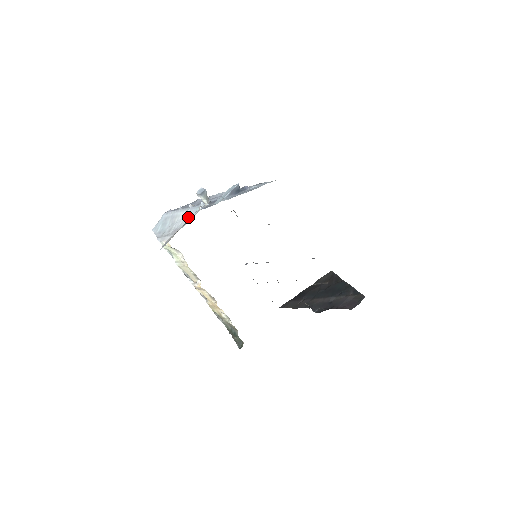
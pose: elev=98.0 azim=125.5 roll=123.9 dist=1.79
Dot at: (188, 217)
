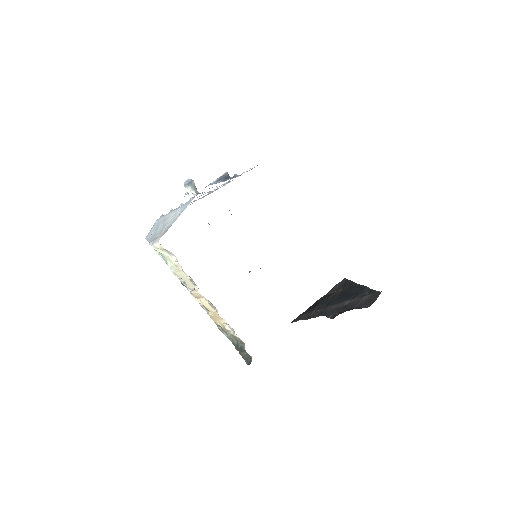
Dot at: (178, 214)
